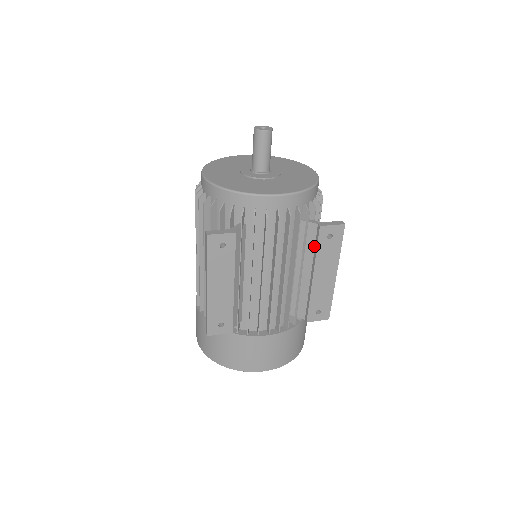
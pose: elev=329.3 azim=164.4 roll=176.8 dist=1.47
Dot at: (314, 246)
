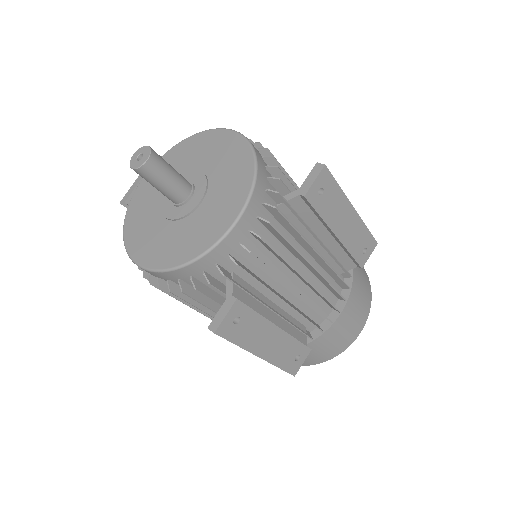
Dot at: (313, 214)
